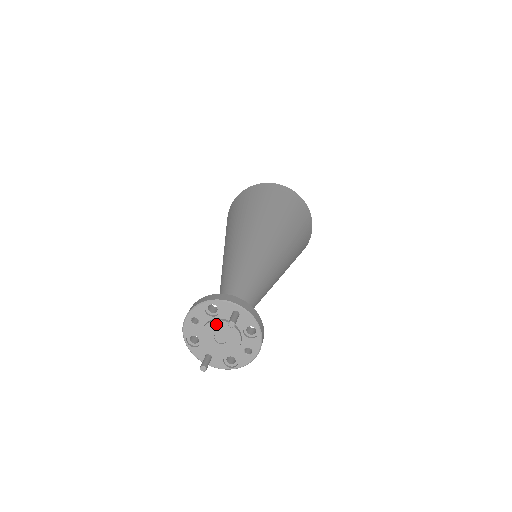
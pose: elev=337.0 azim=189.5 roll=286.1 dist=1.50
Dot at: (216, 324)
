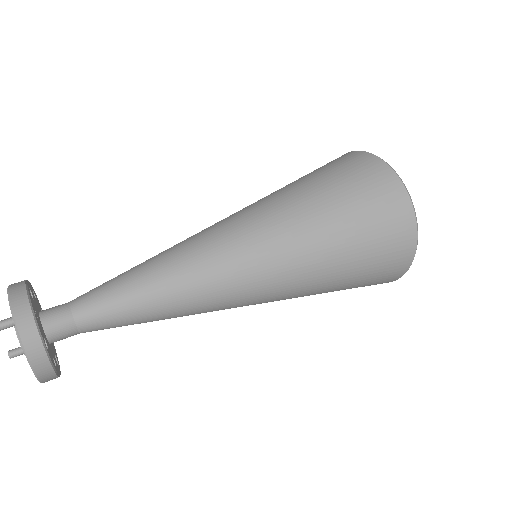
Dot at: occluded
